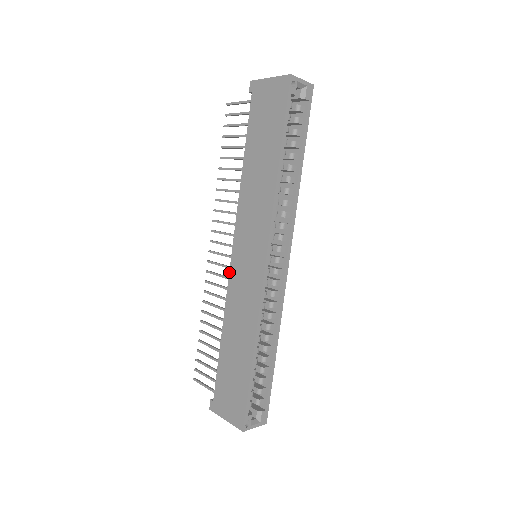
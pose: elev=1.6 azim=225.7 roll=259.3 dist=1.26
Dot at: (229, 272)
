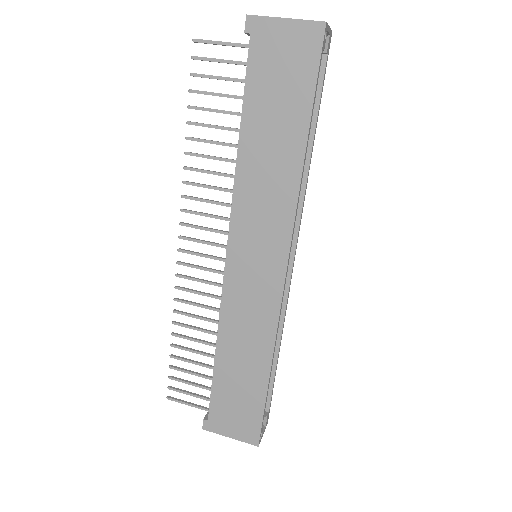
Dot at: (223, 280)
